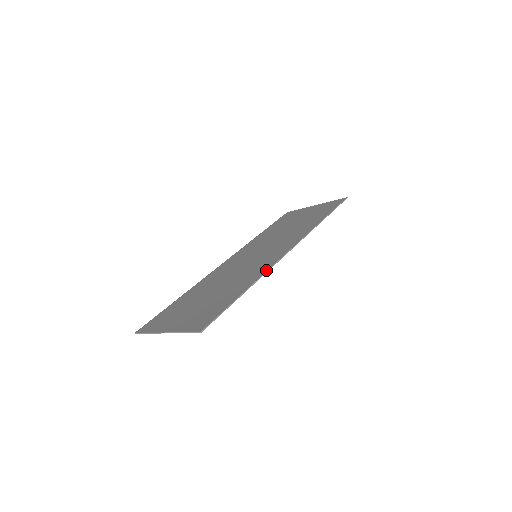
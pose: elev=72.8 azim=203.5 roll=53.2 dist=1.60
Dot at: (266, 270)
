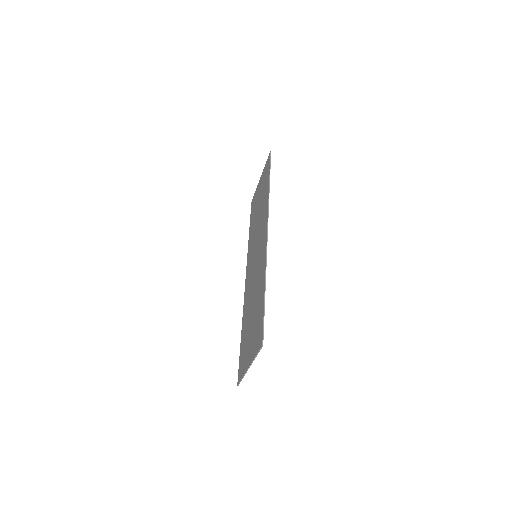
Dot at: (265, 261)
